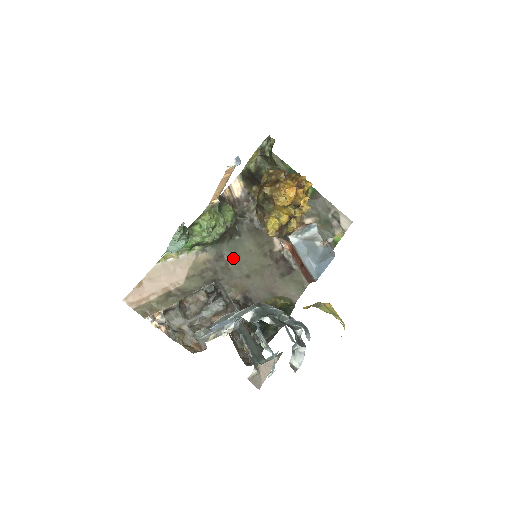
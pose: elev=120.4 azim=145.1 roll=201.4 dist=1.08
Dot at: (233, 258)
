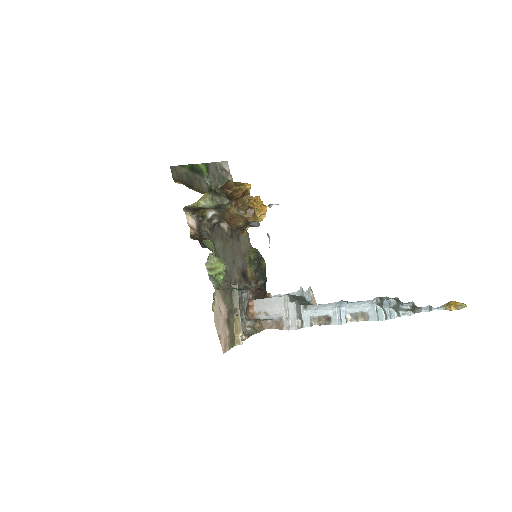
Dot at: occluded
